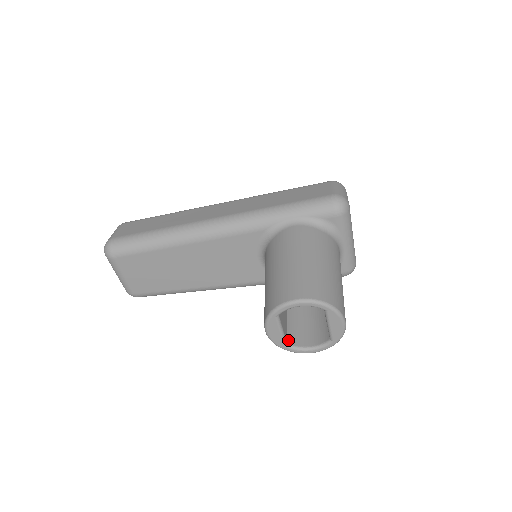
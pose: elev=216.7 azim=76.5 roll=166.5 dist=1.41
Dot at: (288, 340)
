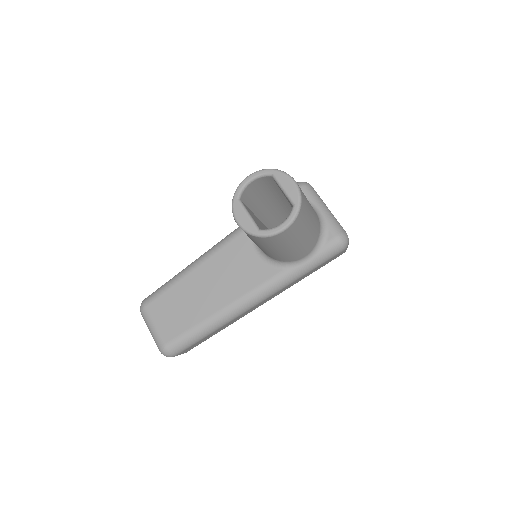
Dot at: occluded
